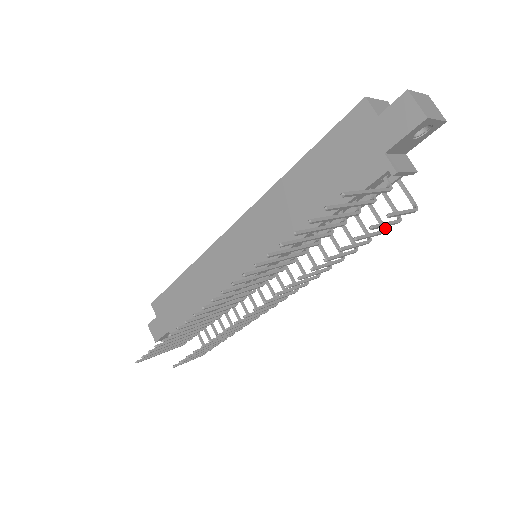
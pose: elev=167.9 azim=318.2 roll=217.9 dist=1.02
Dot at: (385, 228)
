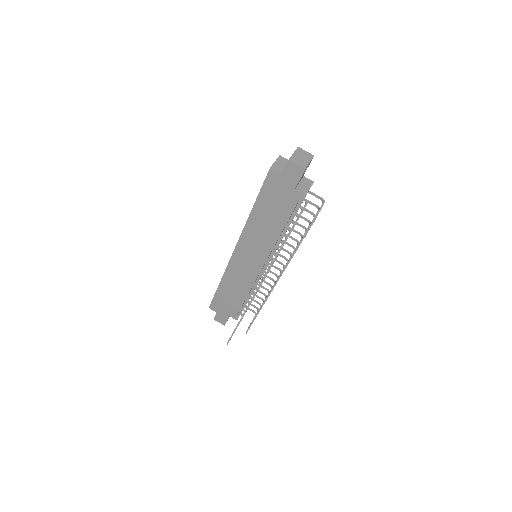
Dot at: (314, 215)
